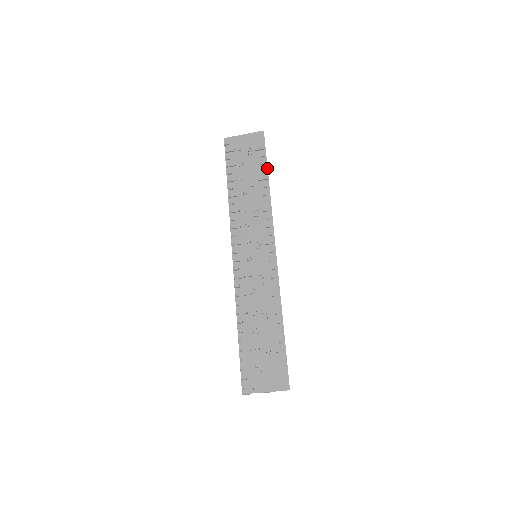
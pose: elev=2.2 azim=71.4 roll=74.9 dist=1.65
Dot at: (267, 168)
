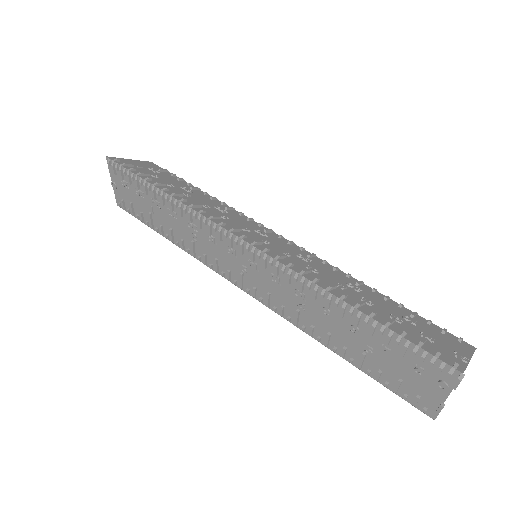
Dot at: occluded
